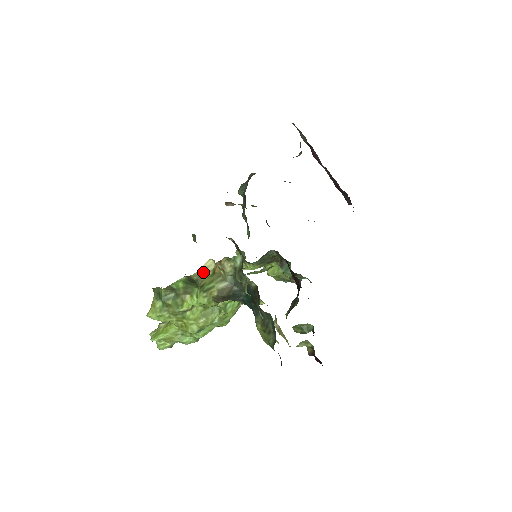
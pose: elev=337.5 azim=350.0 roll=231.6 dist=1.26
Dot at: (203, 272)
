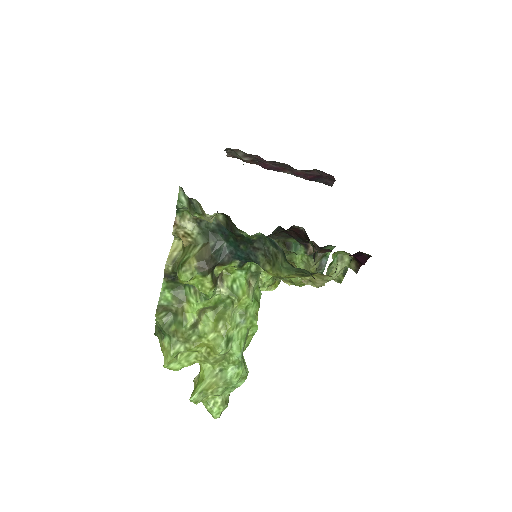
Dot at: (174, 256)
